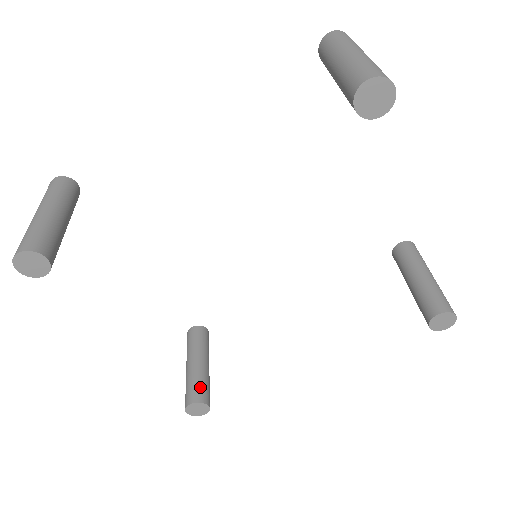
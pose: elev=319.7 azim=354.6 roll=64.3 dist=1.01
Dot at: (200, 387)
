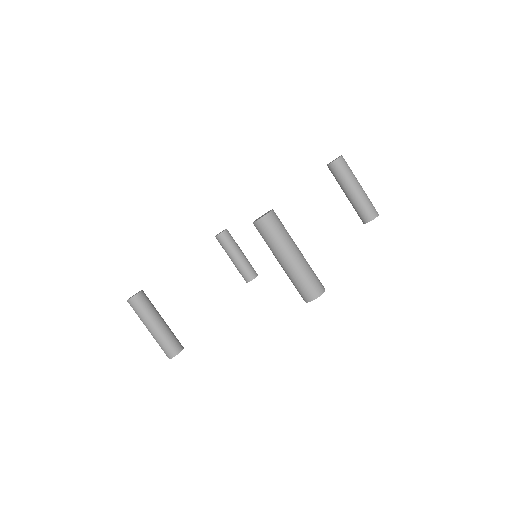
Dot at: (247, 271)
